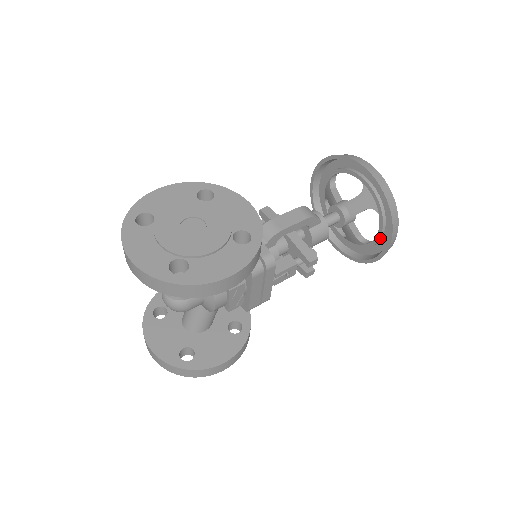
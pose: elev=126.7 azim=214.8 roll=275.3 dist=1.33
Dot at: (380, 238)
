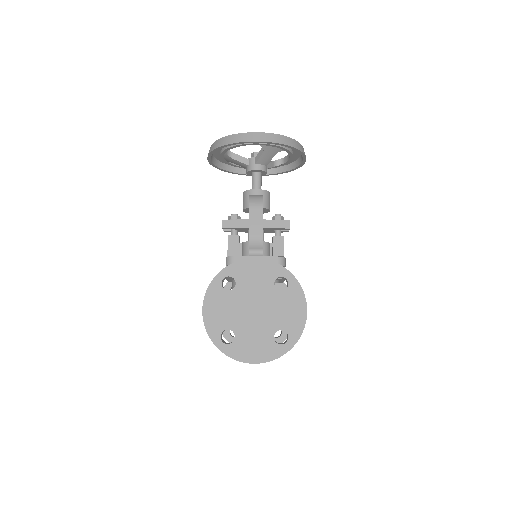
Dot at: (292, 157)
